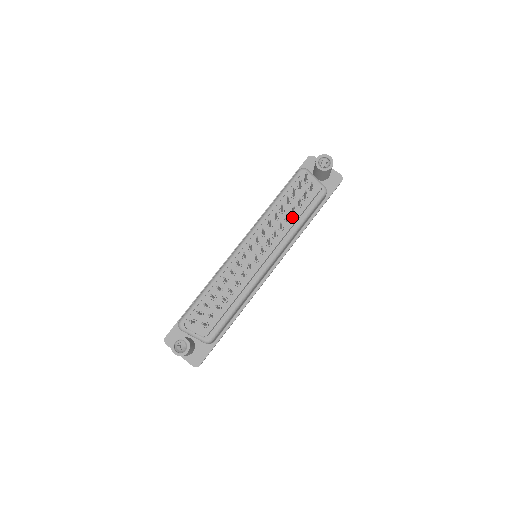
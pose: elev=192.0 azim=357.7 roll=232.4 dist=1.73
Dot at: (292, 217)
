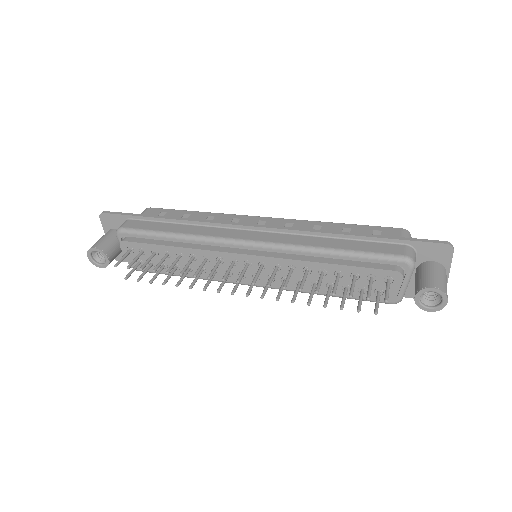
Dot at: (324, 288)
